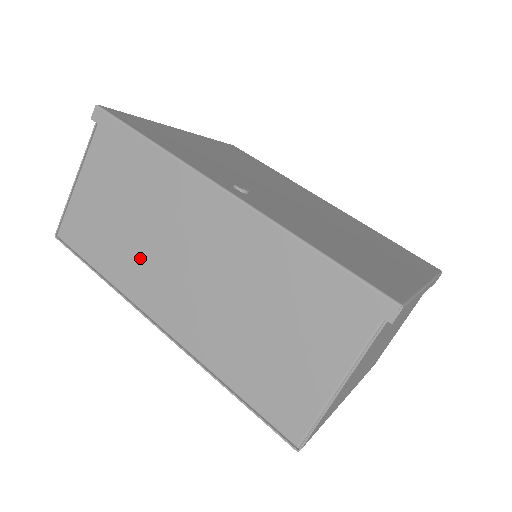
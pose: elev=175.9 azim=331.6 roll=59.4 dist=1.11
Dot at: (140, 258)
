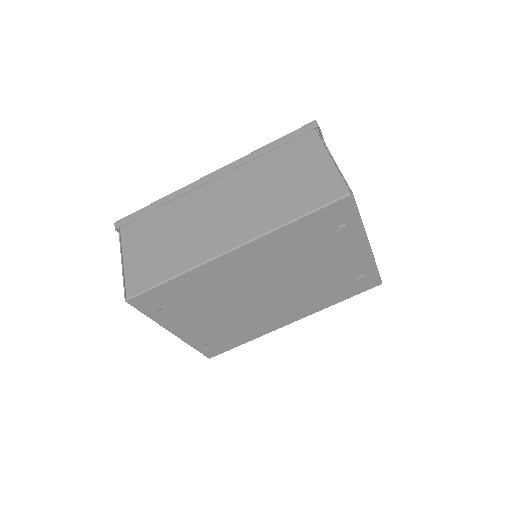
Dot at: (193, 241)
